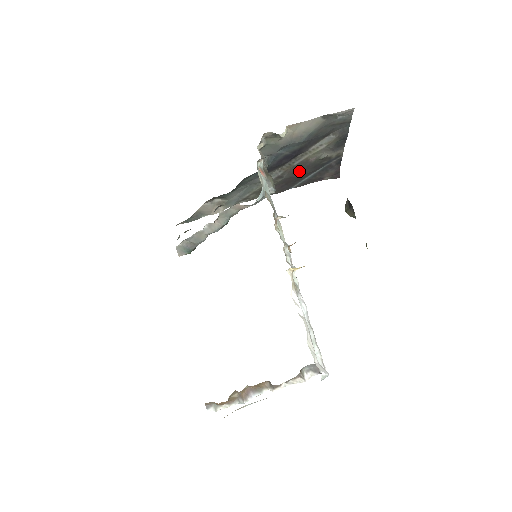
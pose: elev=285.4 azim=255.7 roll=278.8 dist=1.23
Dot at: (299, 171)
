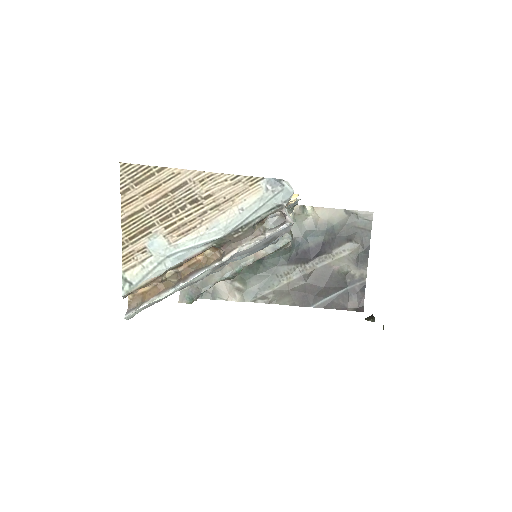
Dot at: (321, 279)
